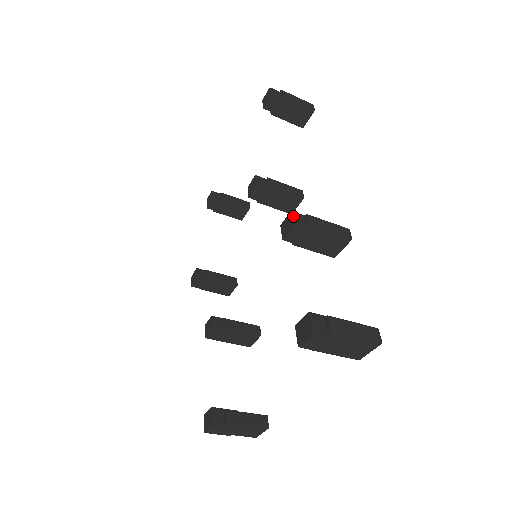
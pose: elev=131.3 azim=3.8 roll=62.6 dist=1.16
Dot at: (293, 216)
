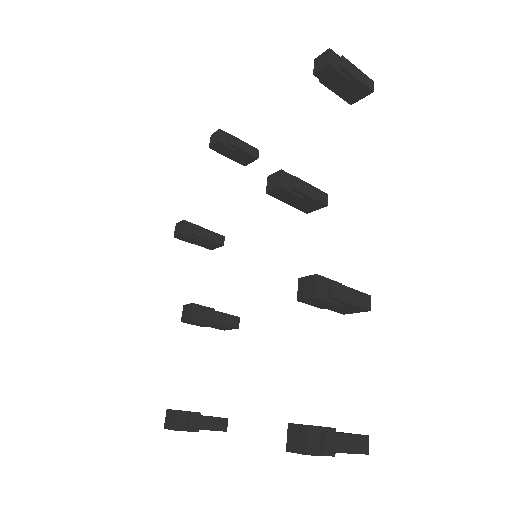
Dot at: (317, 282)
